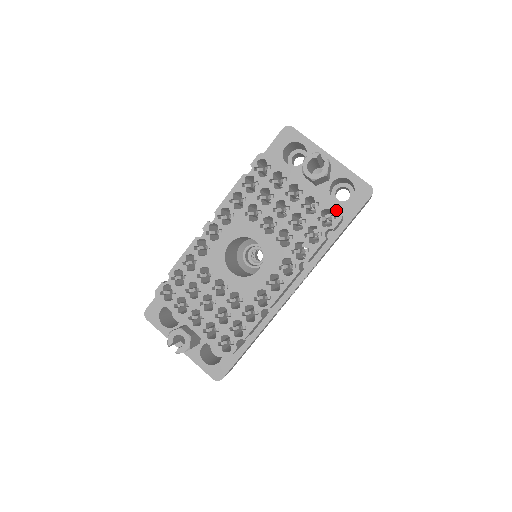
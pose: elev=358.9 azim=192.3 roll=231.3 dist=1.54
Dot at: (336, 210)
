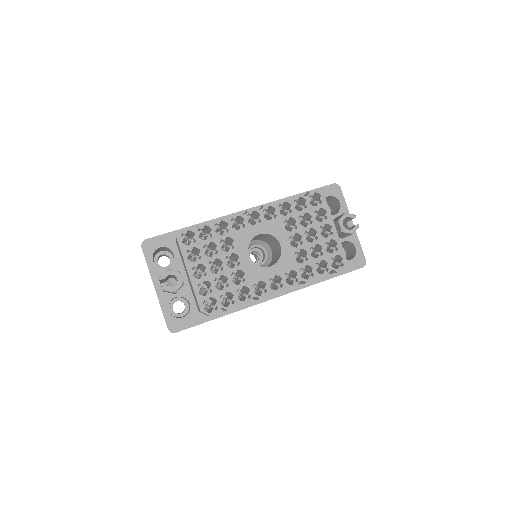
Dot at: (346, 261)
